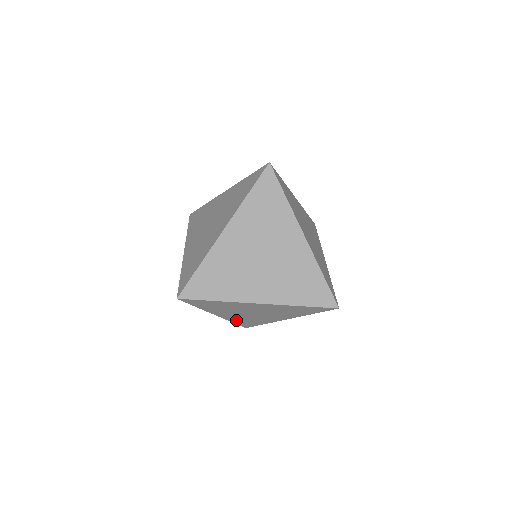
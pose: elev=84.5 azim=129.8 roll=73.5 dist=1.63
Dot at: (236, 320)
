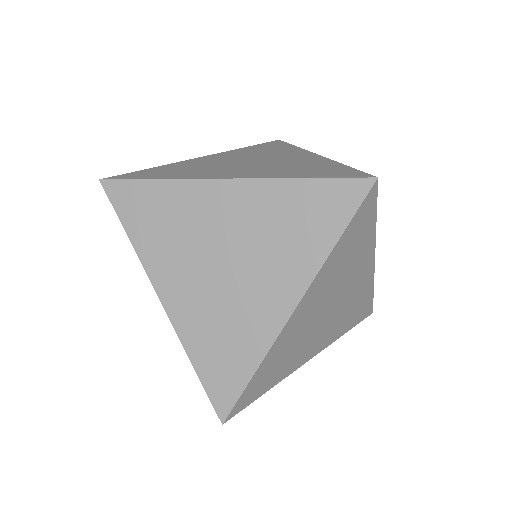
Dot at: (198, 340)
